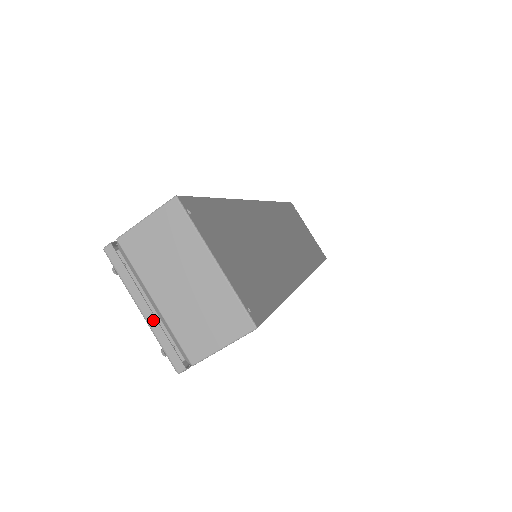
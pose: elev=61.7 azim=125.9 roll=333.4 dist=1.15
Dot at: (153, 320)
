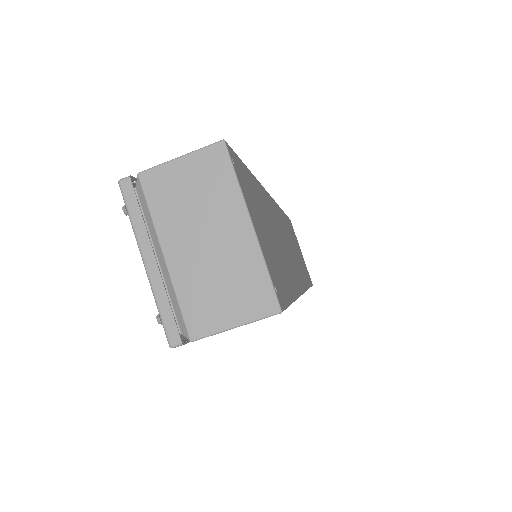
Dot at: (157, 277)
